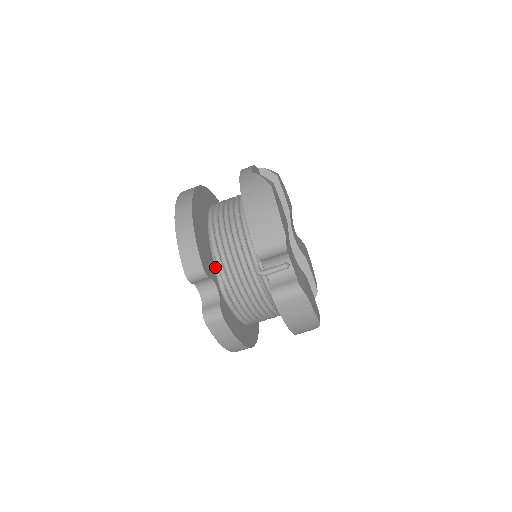
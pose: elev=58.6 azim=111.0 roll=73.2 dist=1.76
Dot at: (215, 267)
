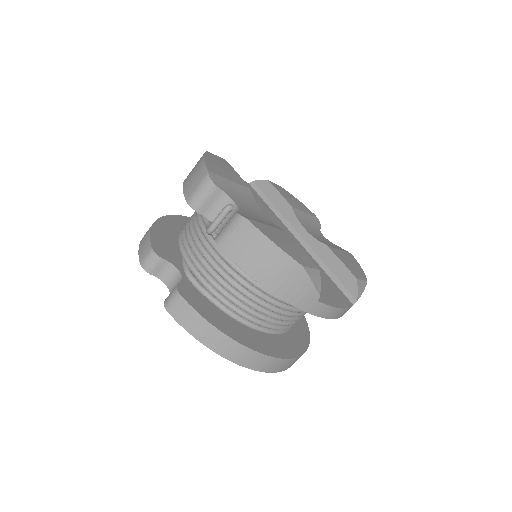
Dot at: (181, 257)
